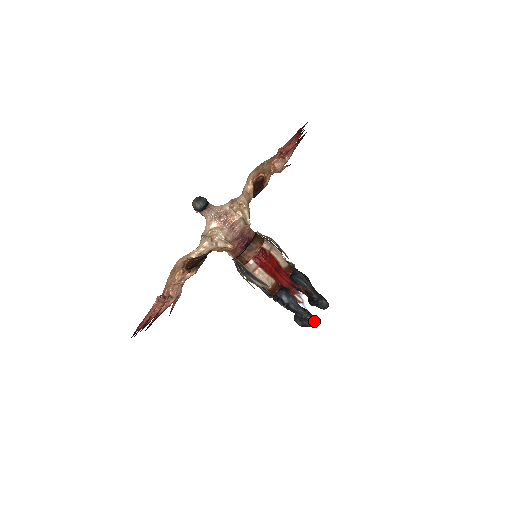
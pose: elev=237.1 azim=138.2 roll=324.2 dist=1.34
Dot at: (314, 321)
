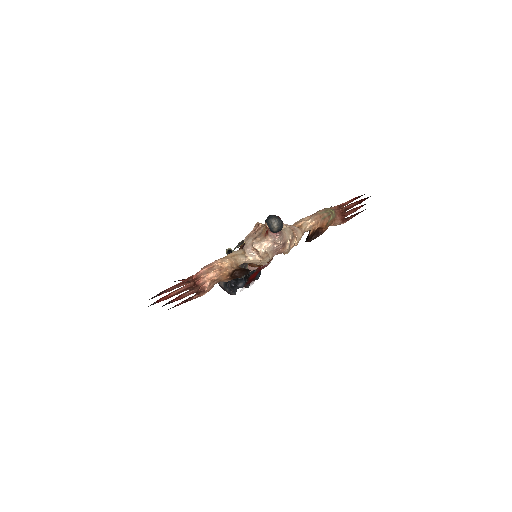
Dot at: (235, 294)
